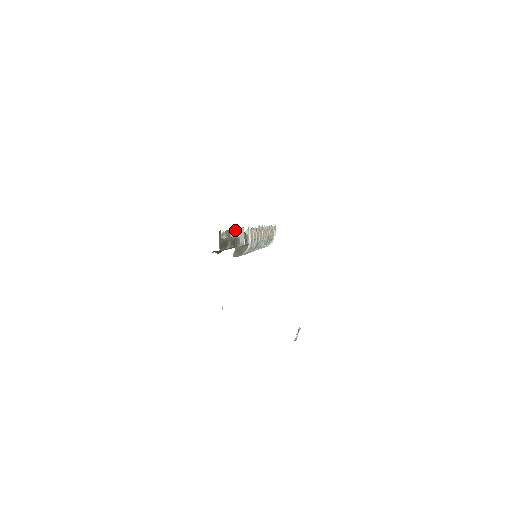
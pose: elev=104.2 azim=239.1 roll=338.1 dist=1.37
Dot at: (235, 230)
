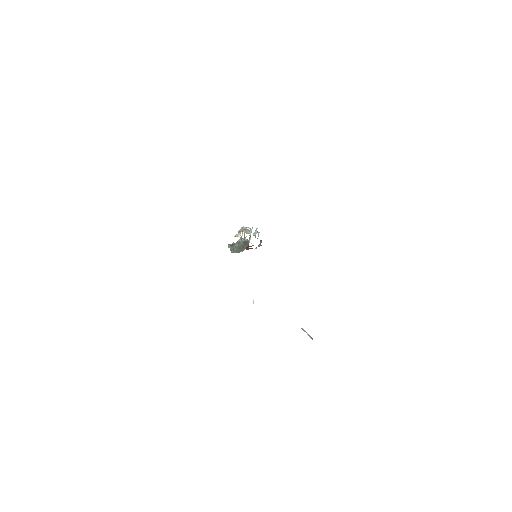
Dot at: (255, 230)
